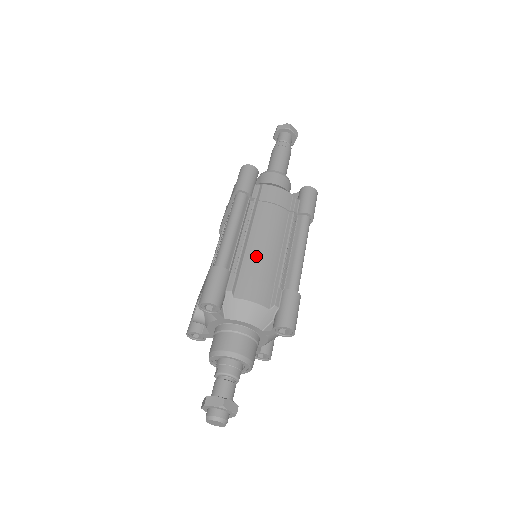
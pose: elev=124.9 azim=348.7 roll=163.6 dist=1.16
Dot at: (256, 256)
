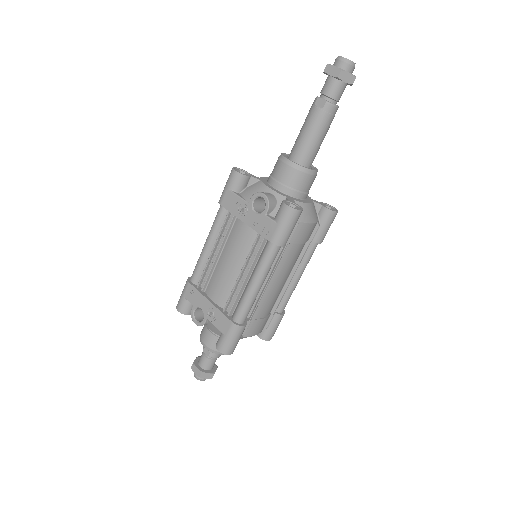
Dot at: (269, 299)
